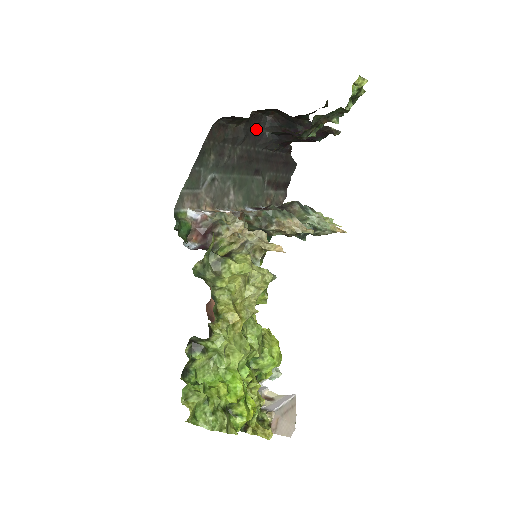
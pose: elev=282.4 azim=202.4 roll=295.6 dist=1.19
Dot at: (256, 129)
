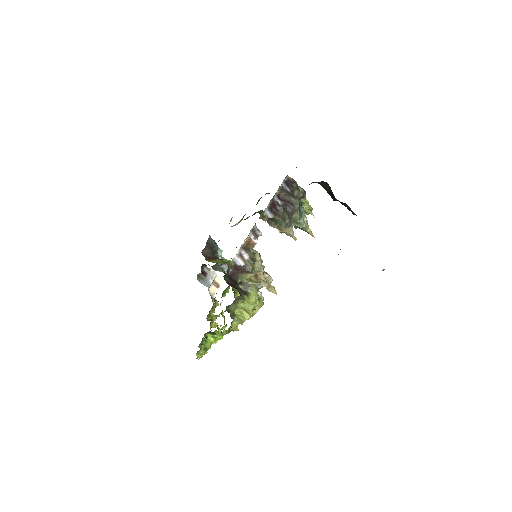
Dot at: occluded
